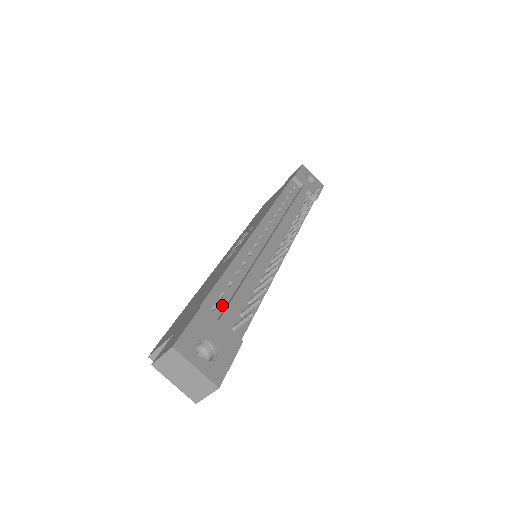
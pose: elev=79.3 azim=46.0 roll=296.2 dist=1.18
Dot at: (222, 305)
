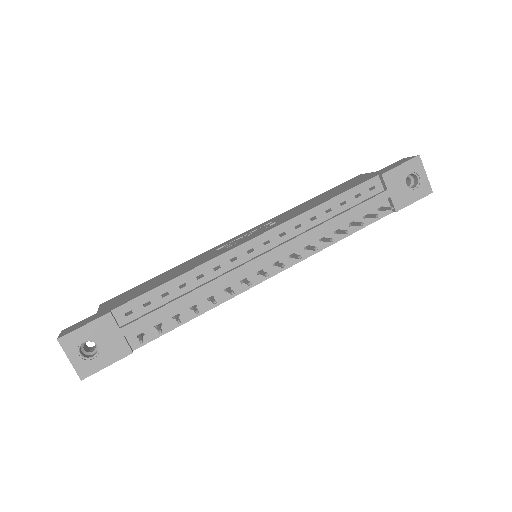
Dot at: (140, 313)
